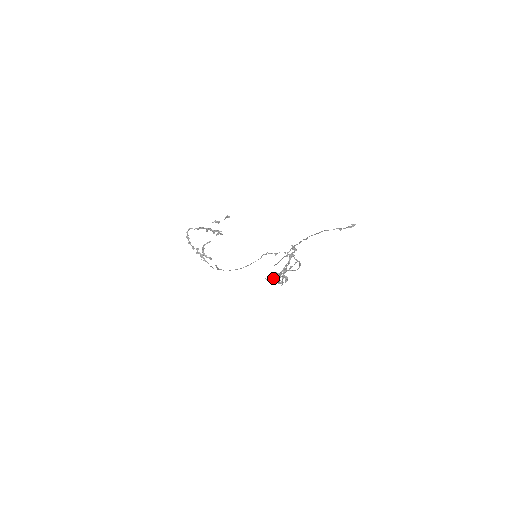
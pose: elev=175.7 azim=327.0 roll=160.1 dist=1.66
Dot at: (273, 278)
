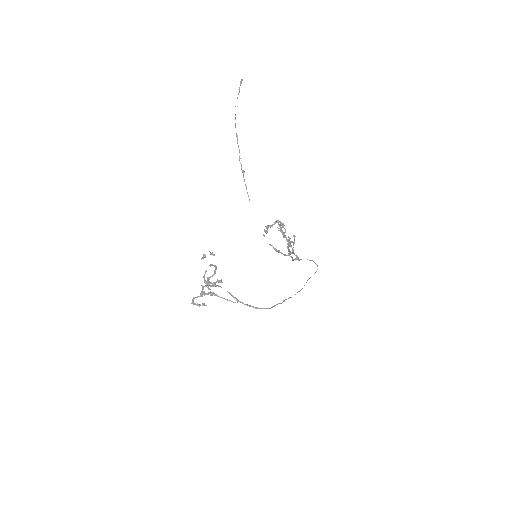
Dot at: occluded
